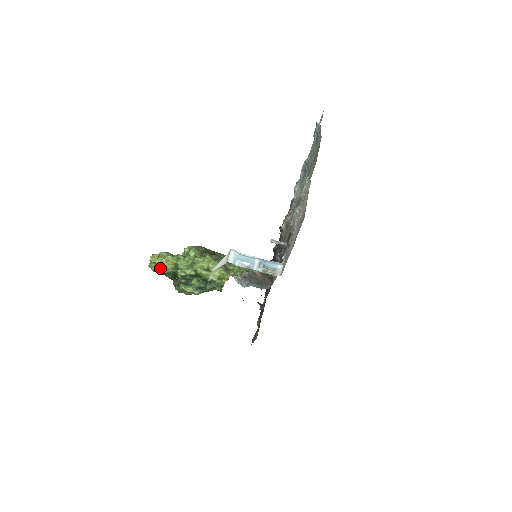
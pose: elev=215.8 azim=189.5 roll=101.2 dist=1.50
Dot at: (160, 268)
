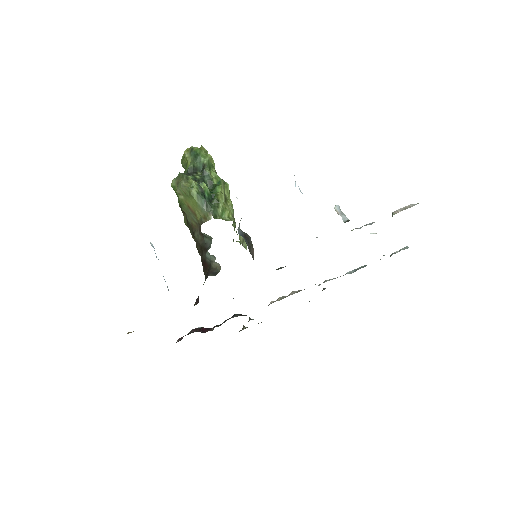
Dot at: (202, 151)
